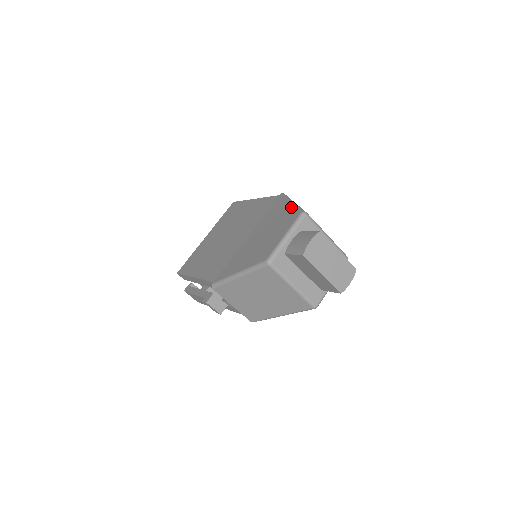
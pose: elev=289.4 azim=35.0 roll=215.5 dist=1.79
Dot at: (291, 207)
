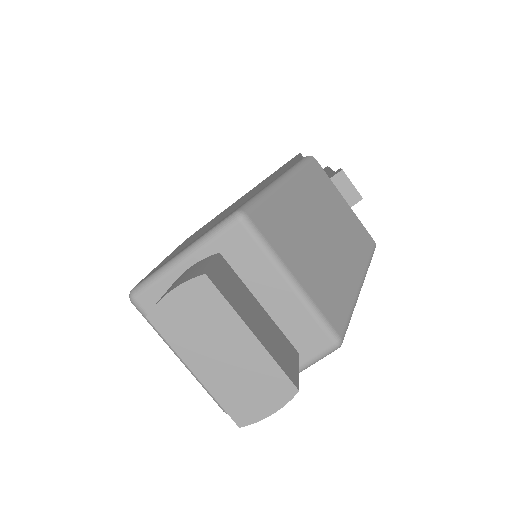
Dot at: occluded
